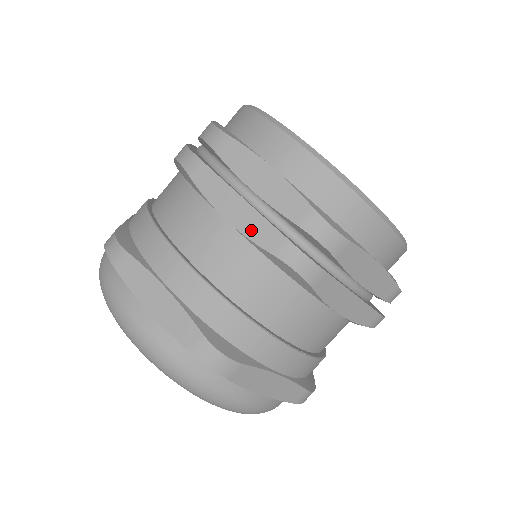
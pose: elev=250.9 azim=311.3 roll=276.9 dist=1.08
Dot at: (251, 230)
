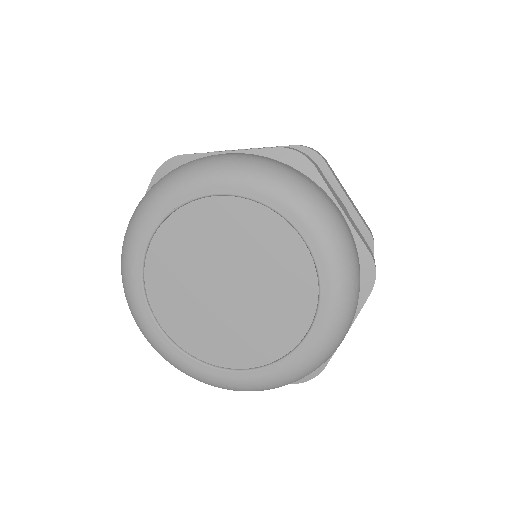
Dot at: occluded
